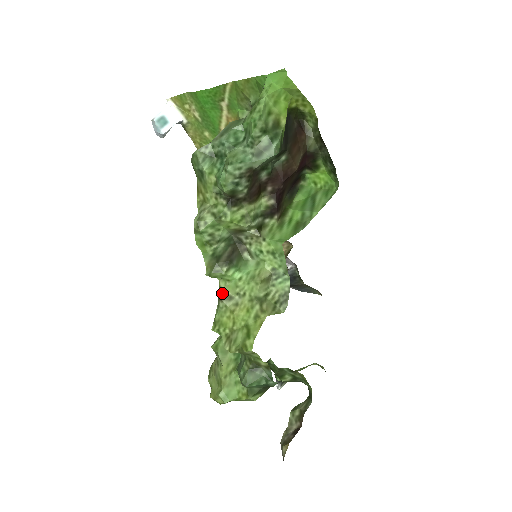
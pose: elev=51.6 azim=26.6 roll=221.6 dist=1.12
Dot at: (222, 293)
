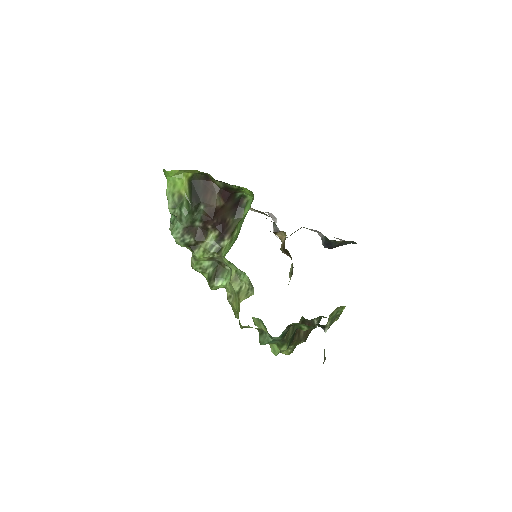
Dot at: occluded
